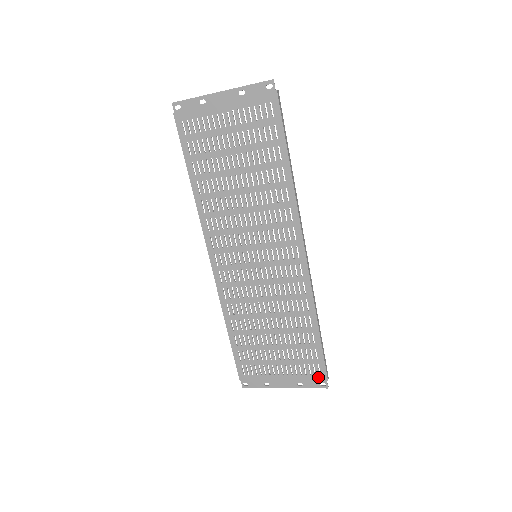
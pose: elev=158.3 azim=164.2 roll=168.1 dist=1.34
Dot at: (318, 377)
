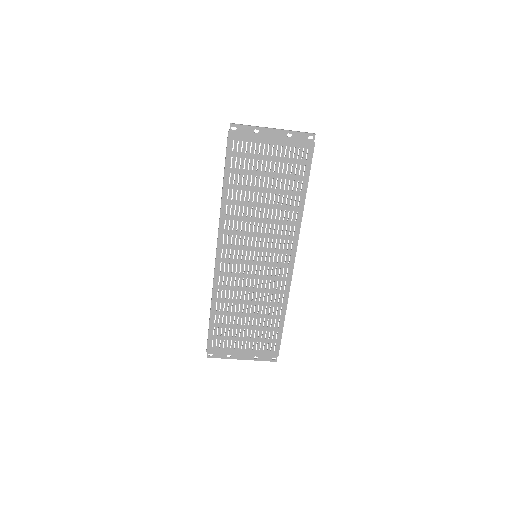
Dot at: (272, 353)
